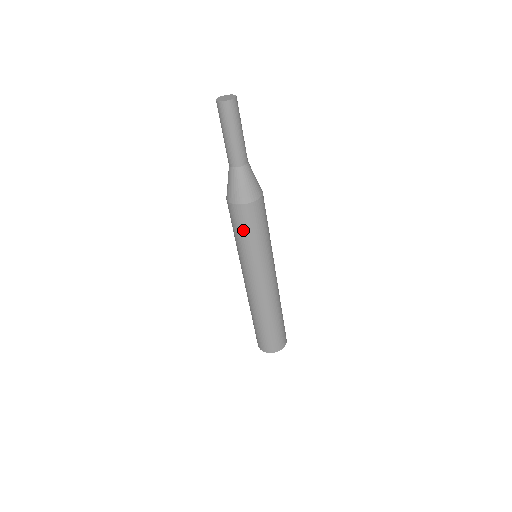
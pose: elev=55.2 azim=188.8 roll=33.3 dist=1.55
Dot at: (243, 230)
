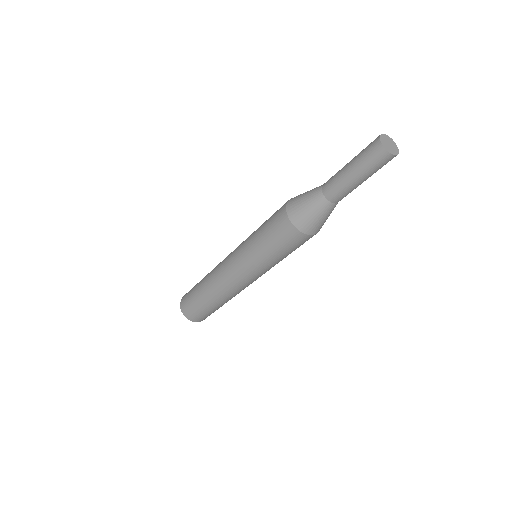
Dot at: (267, 230)
